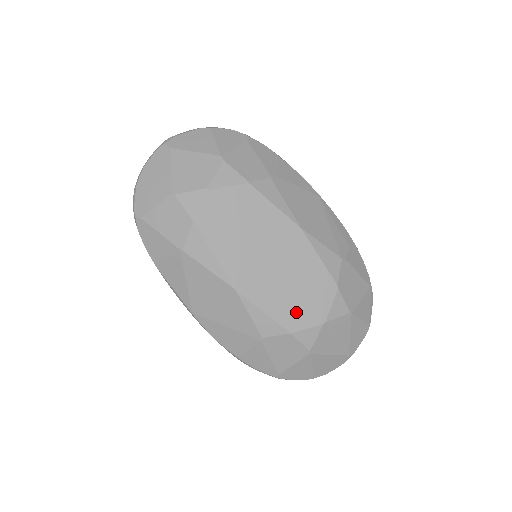
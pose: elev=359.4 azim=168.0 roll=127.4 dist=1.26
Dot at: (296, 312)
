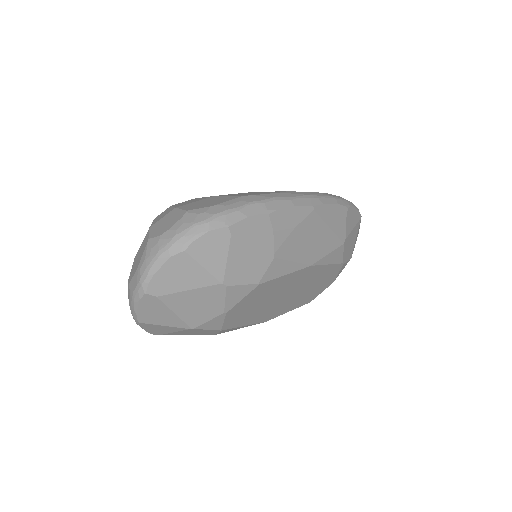
Dot at: (313, 294)
